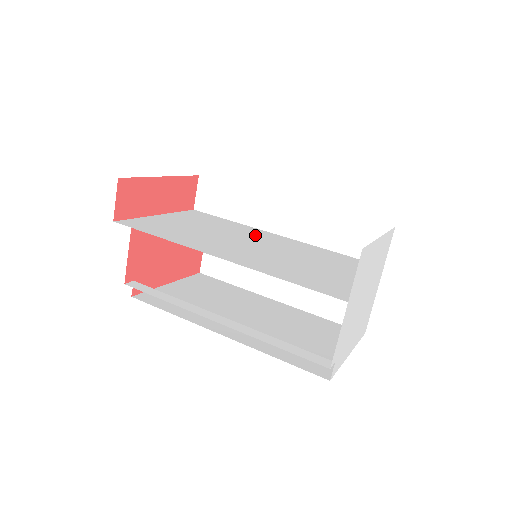
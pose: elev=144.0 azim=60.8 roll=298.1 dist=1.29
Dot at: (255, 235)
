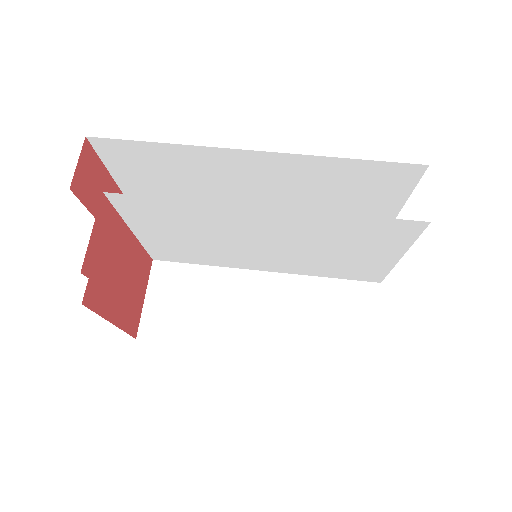
Dot at: (233, 257)
